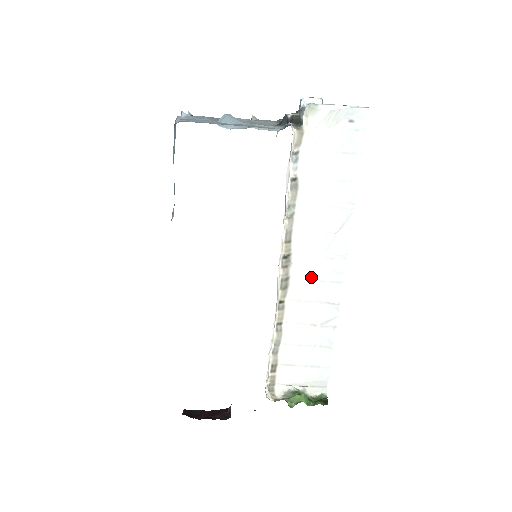
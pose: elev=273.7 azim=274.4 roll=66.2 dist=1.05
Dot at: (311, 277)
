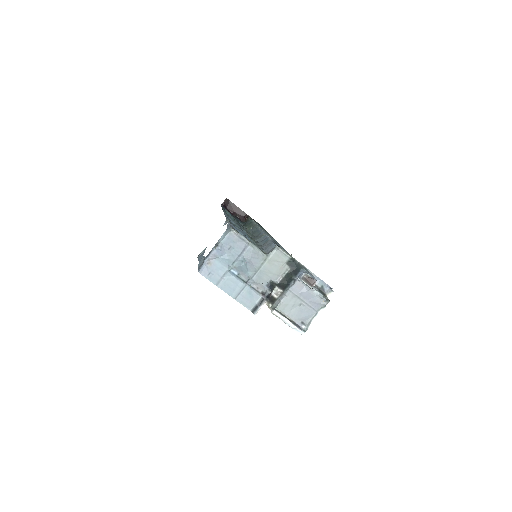
Dot at: occluded
